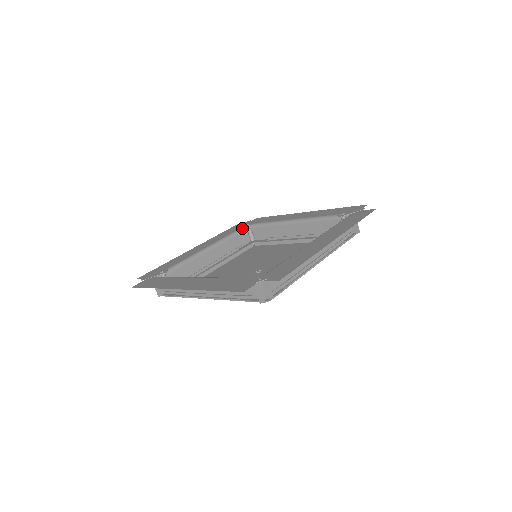
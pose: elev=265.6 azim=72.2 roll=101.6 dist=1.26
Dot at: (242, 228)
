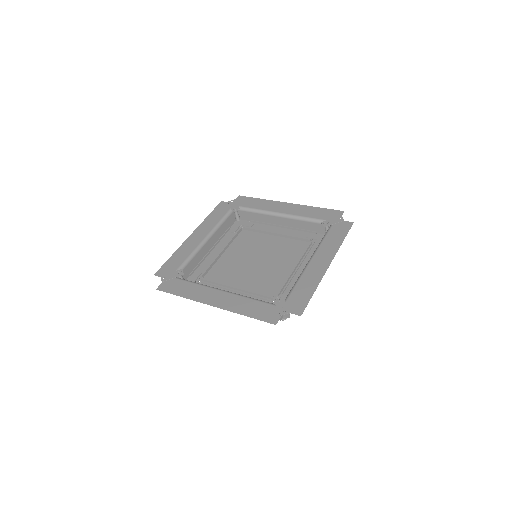
Dot at: (230, 211)
